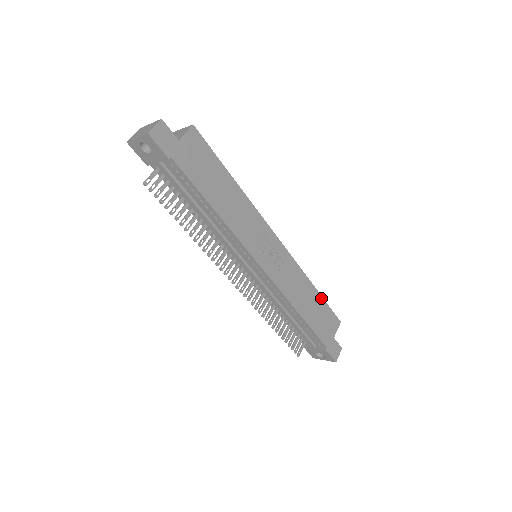
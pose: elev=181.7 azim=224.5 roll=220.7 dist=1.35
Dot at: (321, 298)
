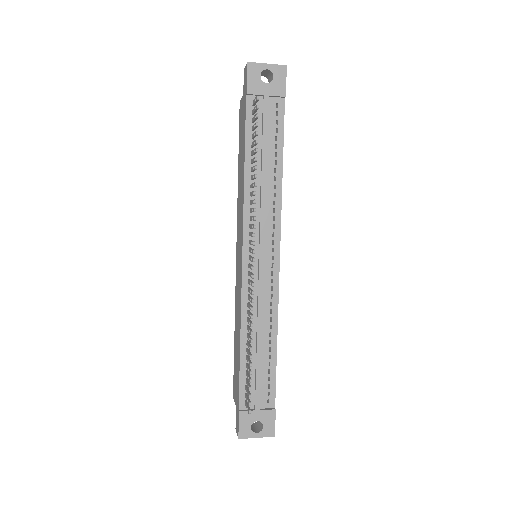
Dot at: occluded
